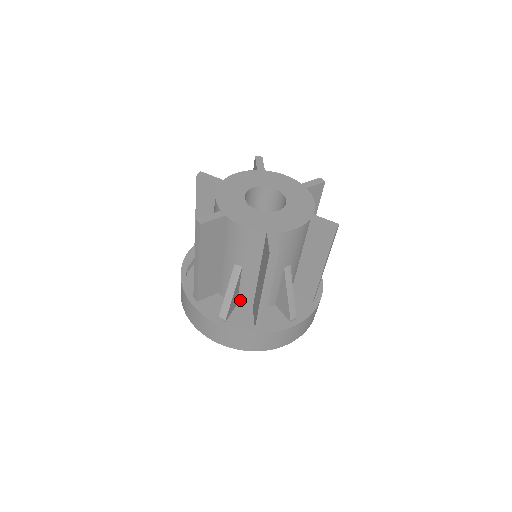
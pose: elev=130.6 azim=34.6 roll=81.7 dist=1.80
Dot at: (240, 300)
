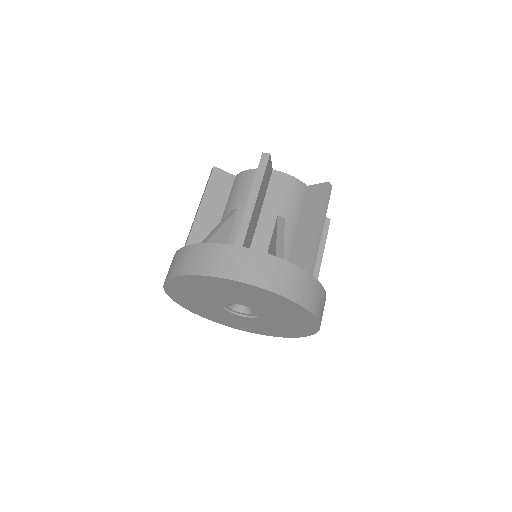
Dot at: occluded
